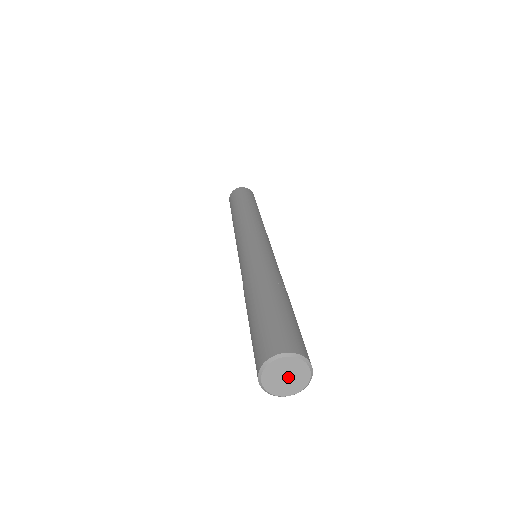
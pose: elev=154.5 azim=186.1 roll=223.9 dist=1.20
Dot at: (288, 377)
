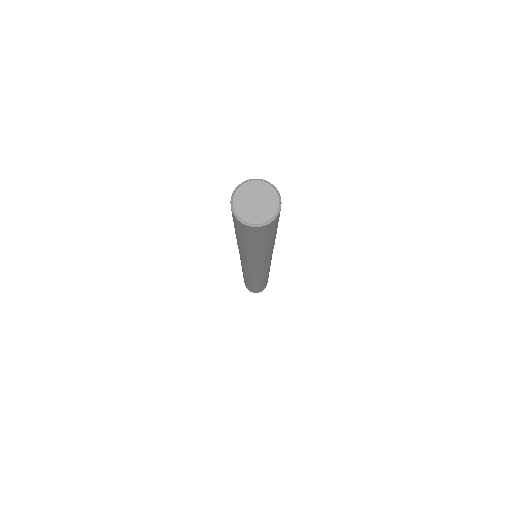
Dot at: (258, 201)
